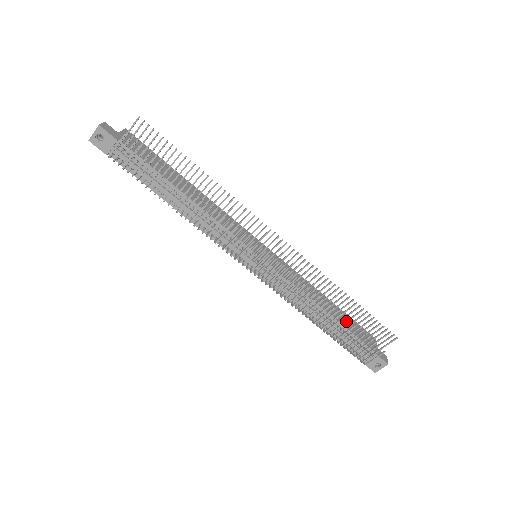
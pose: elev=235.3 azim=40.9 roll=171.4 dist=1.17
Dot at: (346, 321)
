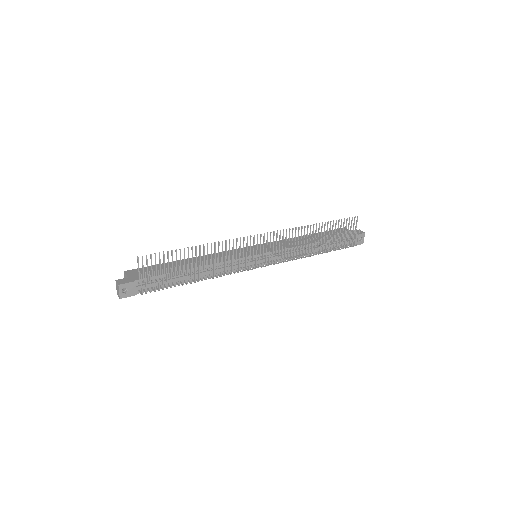
Dot at: (330, 236)
